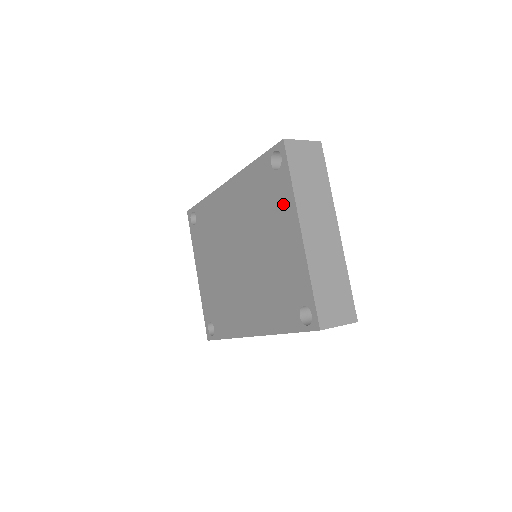
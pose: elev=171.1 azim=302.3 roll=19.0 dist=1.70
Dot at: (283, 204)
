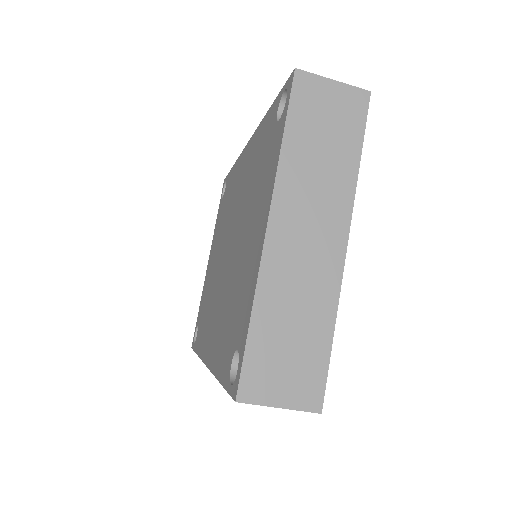
Dot at: (267, 177)
